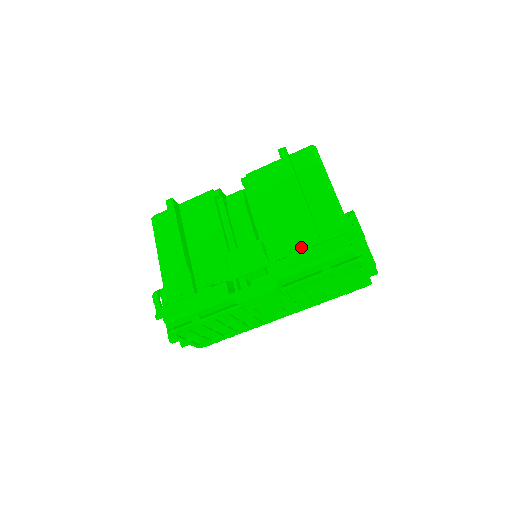
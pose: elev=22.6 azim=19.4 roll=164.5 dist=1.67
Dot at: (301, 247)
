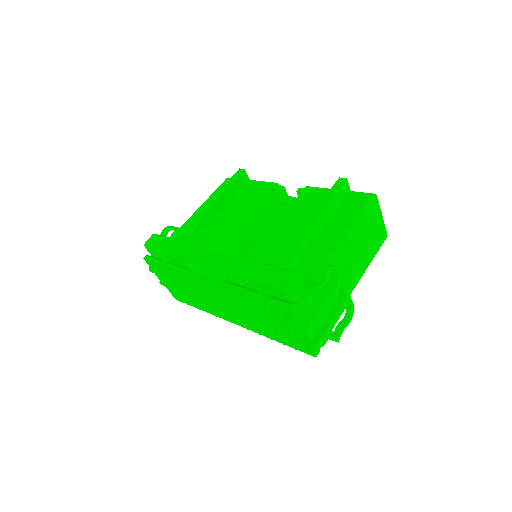
Dot at: (272, 265)
